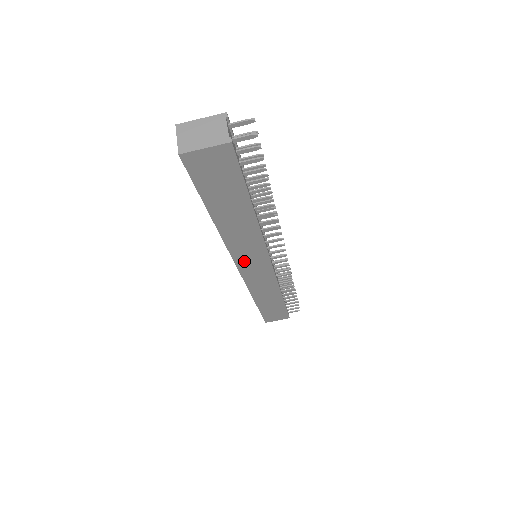
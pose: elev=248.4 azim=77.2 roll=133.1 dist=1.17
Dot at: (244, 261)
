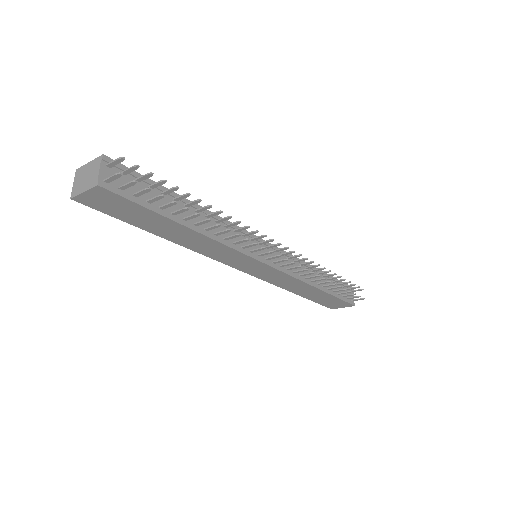
Dot at: (235, 264)
